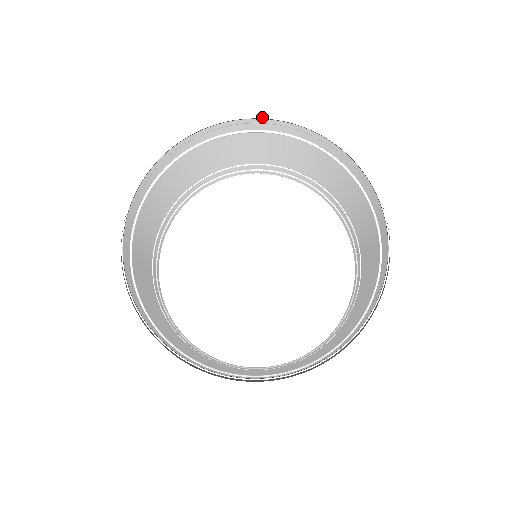
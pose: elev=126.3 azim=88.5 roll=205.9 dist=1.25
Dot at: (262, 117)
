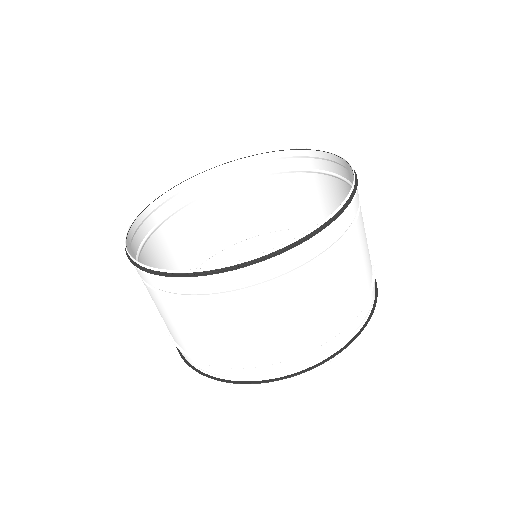
Dot at: (168, 190)
